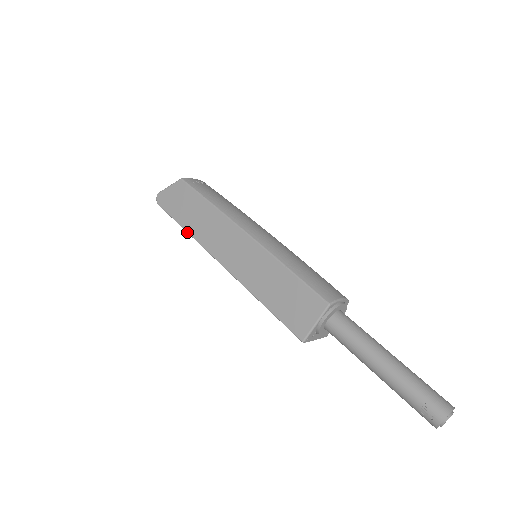
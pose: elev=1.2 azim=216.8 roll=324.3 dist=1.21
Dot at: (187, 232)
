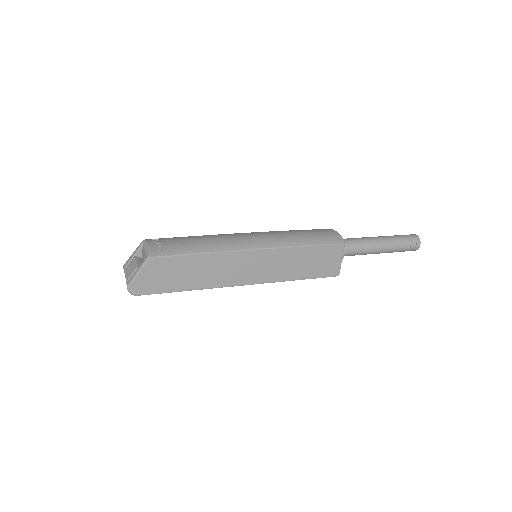
Dot at: occluded
